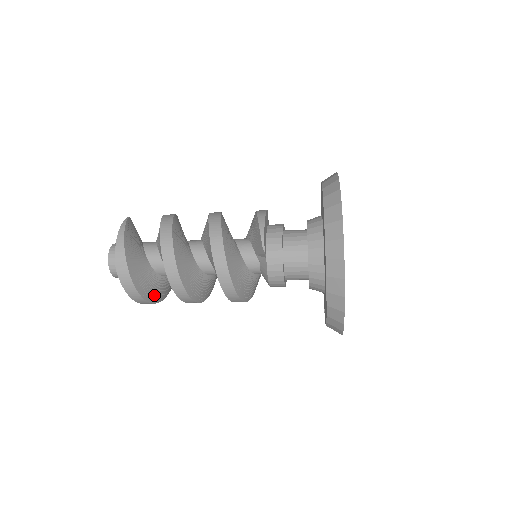
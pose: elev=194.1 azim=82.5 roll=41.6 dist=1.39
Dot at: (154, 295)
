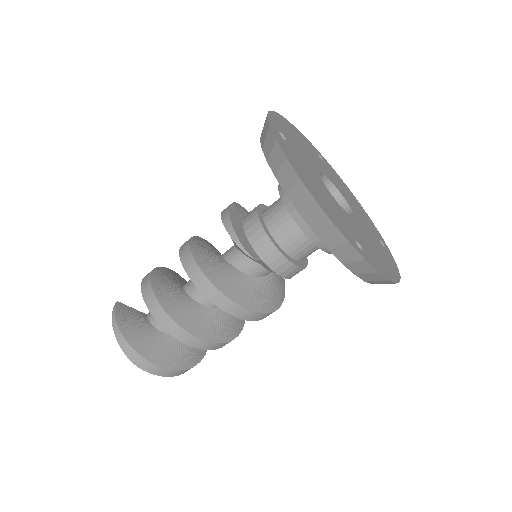
Dot at: (192, 356)
